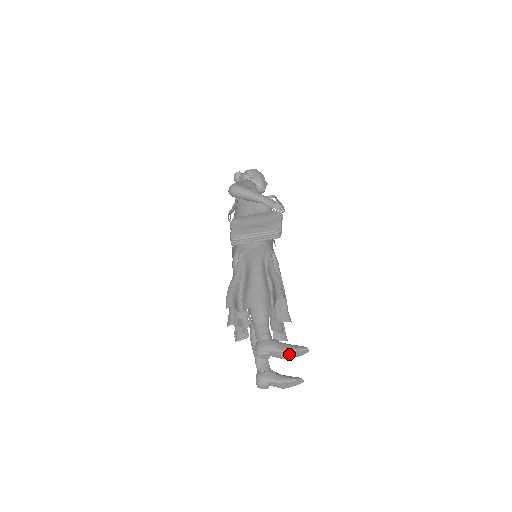
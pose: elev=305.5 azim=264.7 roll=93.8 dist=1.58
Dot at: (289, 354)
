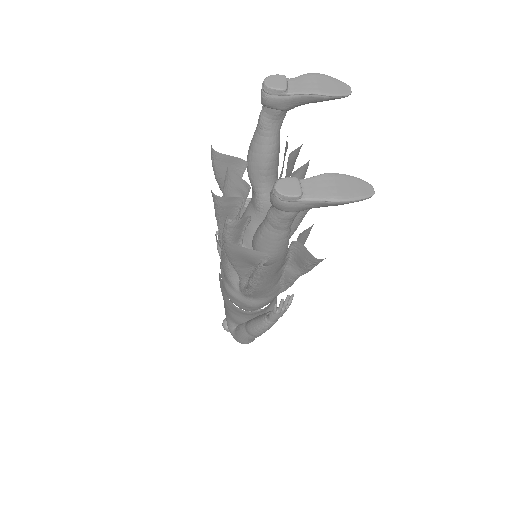
Dot at: (318, 81)
